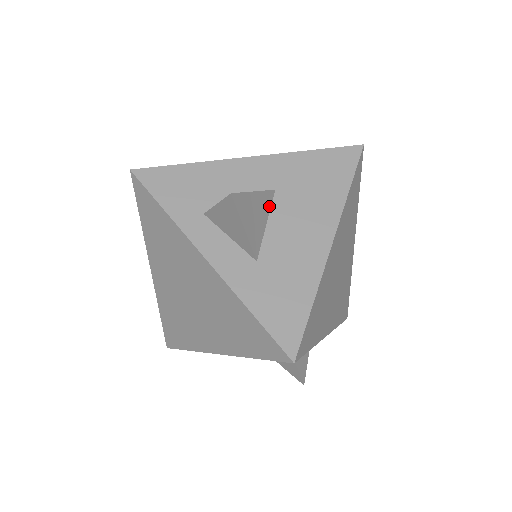
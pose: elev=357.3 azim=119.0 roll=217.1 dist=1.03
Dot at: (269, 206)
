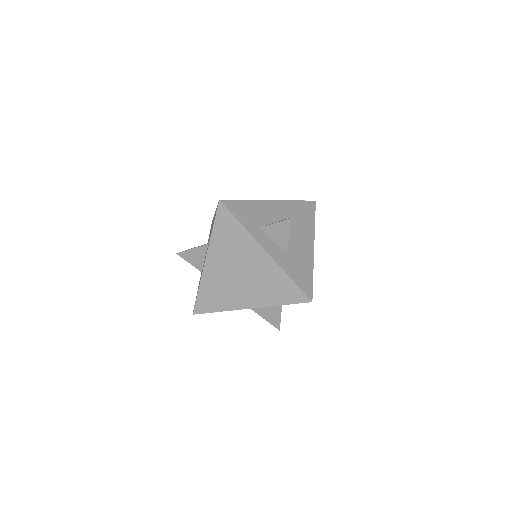
Dot at: occluded
